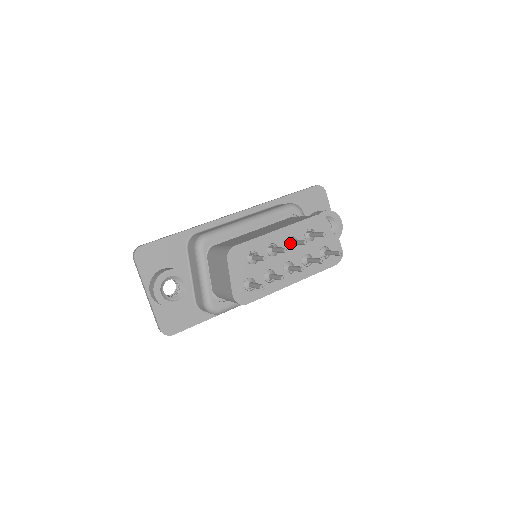
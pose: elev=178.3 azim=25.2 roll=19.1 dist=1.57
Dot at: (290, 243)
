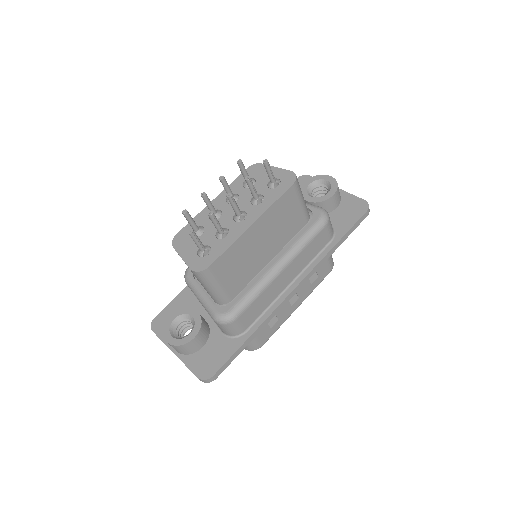
Dot at: occluded
